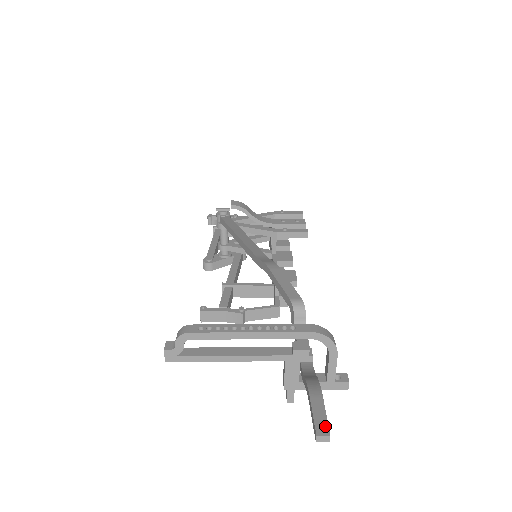
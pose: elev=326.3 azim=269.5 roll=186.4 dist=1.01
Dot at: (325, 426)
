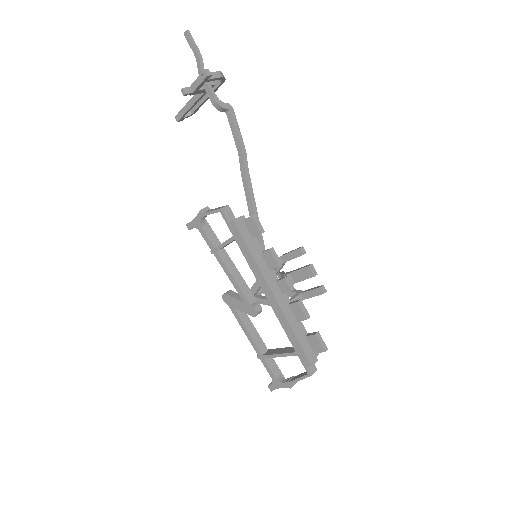
Dot at: (190, 35)
